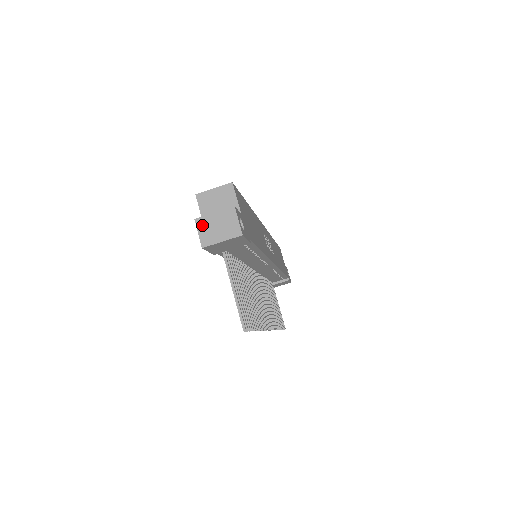
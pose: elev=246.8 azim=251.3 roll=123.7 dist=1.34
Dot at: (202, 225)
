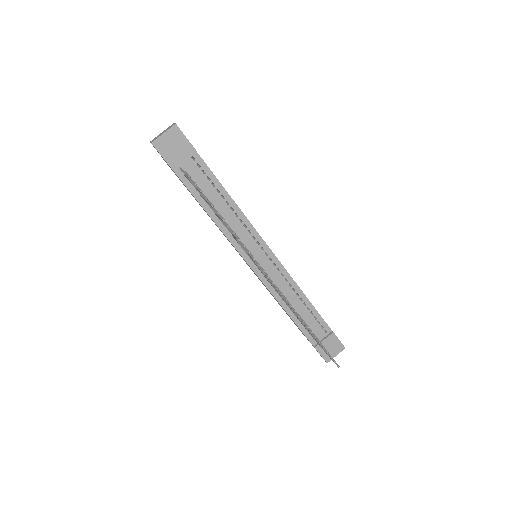
Dot at: (153, 139)
